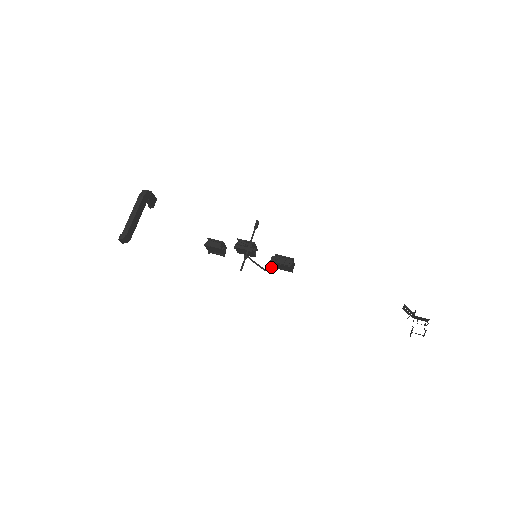
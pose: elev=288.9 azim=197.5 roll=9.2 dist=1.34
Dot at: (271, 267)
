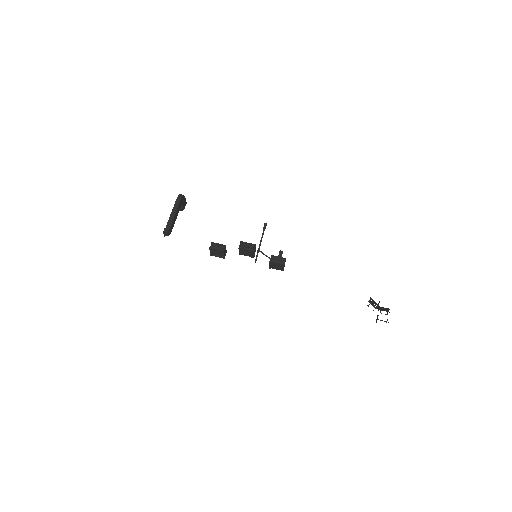
Dot at: (280, 259)
